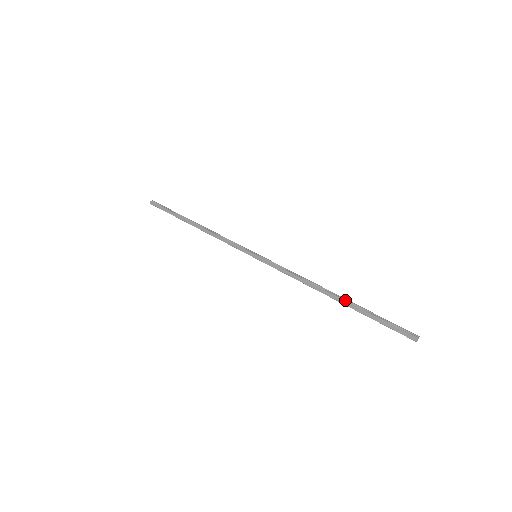
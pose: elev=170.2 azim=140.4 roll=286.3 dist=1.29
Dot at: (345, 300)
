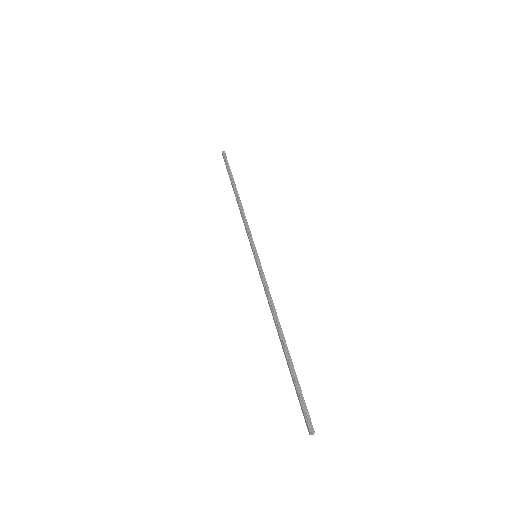
Dot at: (284, 350)
